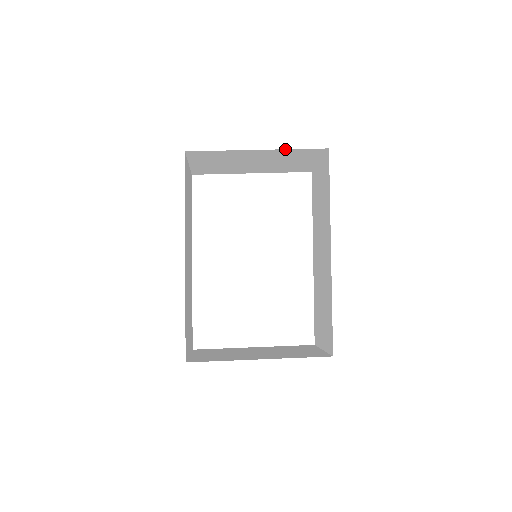
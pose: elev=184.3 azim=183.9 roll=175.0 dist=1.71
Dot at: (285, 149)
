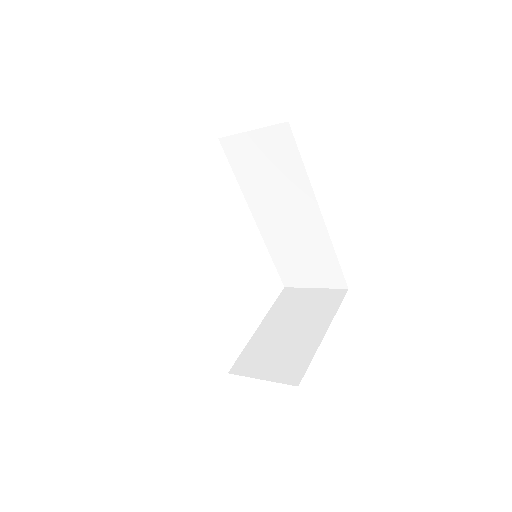
Dot at: occluded
